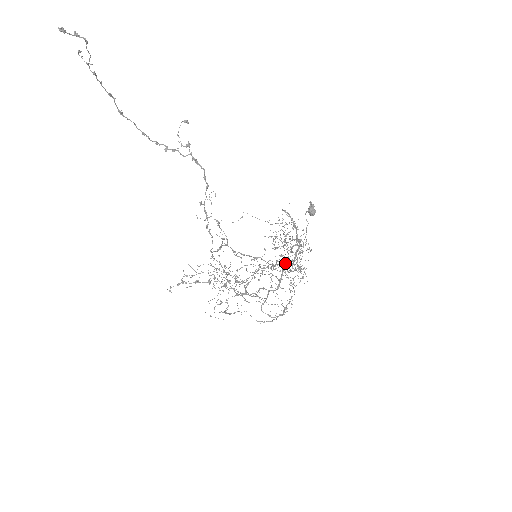
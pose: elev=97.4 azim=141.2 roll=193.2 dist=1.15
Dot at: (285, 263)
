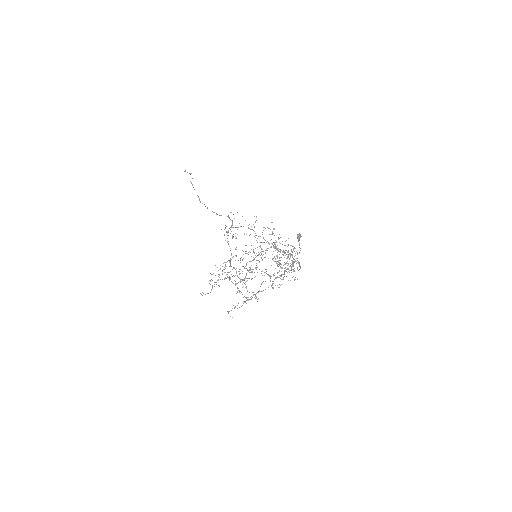
Dot at: occluded
